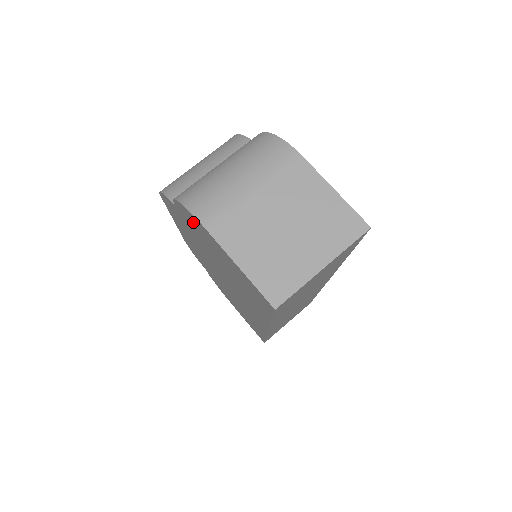
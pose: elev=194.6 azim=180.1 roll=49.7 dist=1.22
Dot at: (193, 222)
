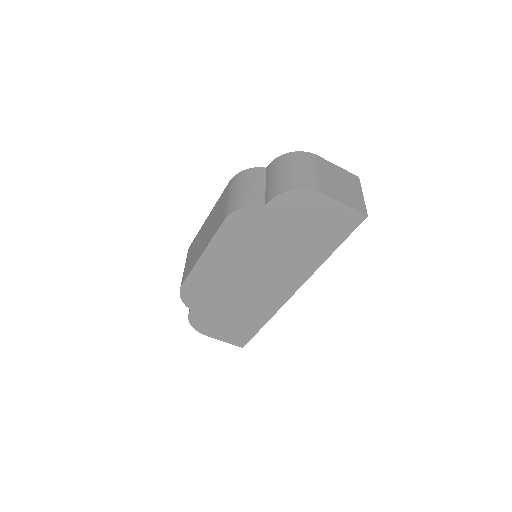
Dot at: (293, 203)
